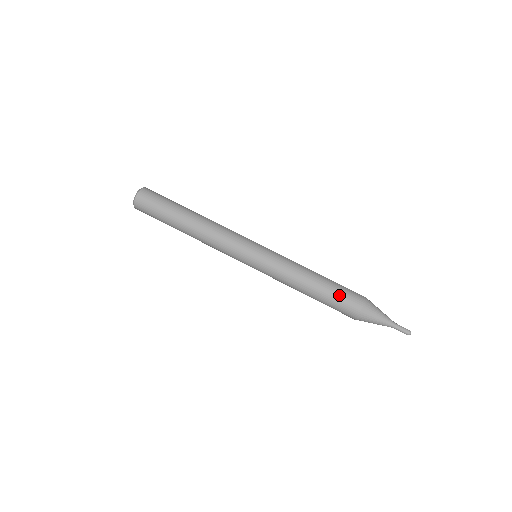
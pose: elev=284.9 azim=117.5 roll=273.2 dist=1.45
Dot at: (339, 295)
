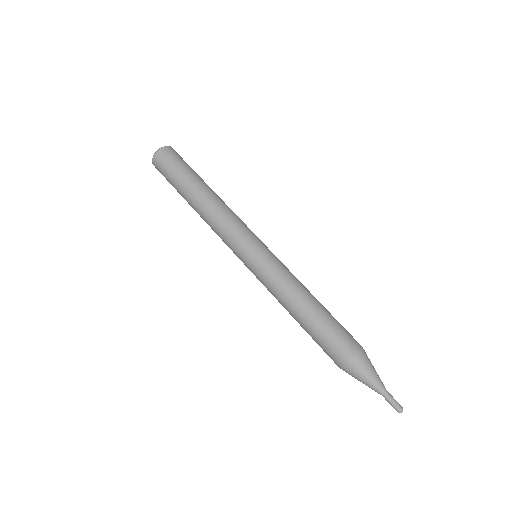
Dot at: (338, 325)
